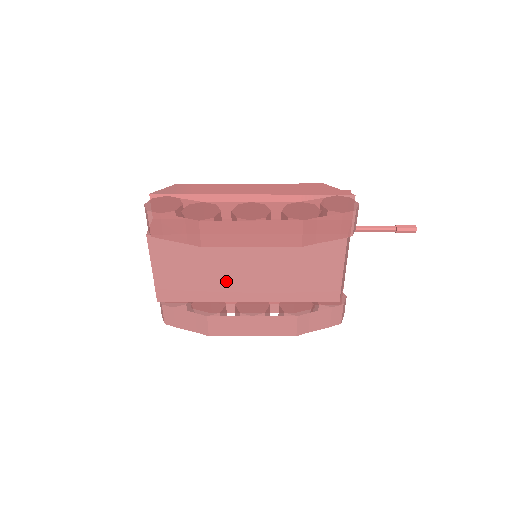
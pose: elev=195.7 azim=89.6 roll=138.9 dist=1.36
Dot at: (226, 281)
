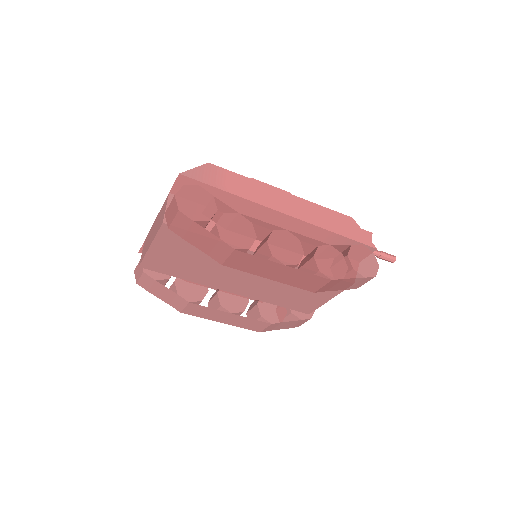
Dot at: (220, 275)
